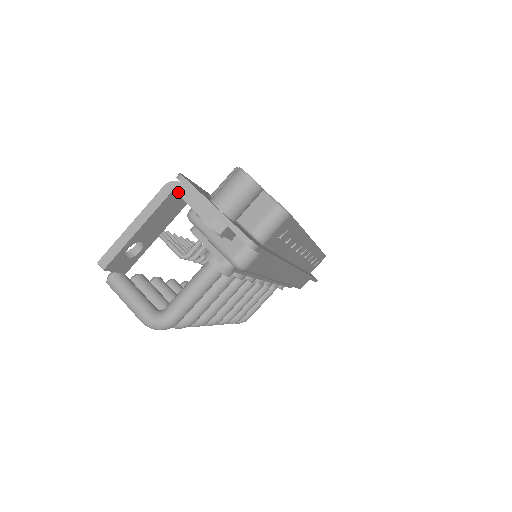
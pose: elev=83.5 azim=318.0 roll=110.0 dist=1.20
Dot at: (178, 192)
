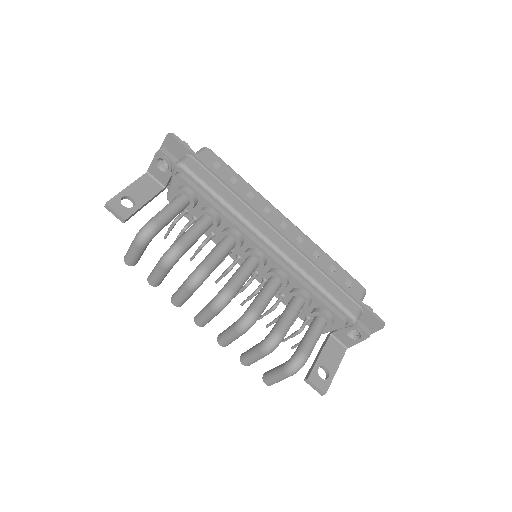
Dot at: (148, 169)
